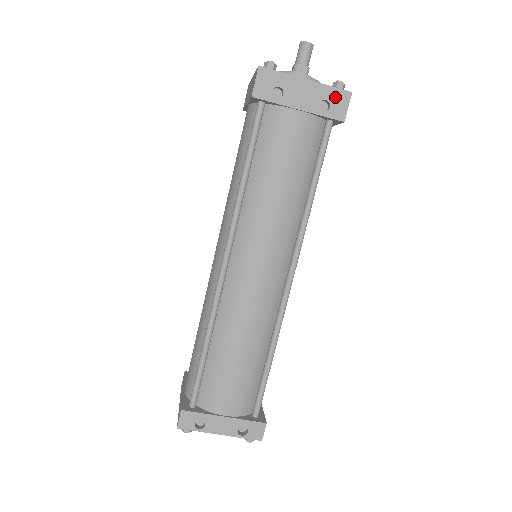
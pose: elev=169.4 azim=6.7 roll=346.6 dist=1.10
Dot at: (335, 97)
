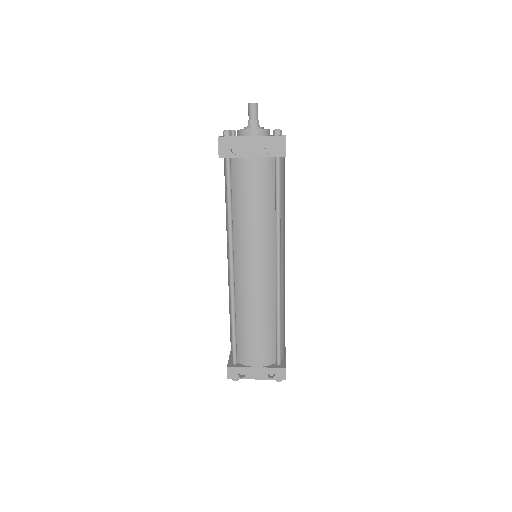
Dot at: (275, 142)
